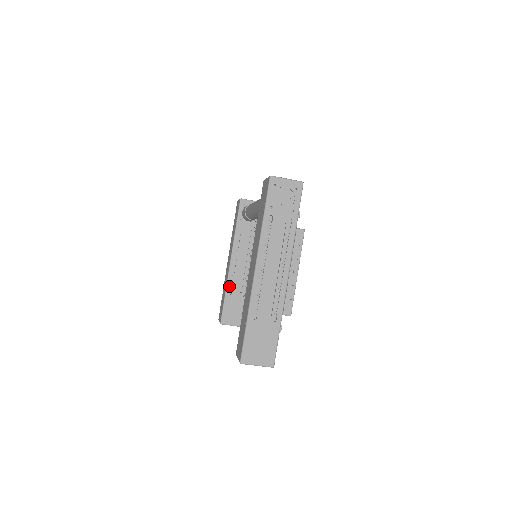
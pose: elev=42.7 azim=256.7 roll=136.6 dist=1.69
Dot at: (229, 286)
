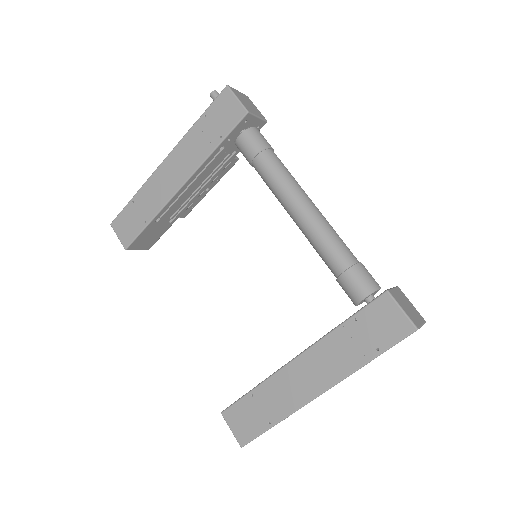
Dot at: (161, 213)
